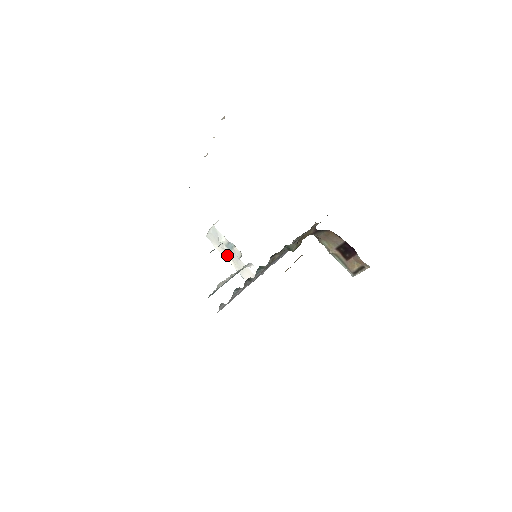
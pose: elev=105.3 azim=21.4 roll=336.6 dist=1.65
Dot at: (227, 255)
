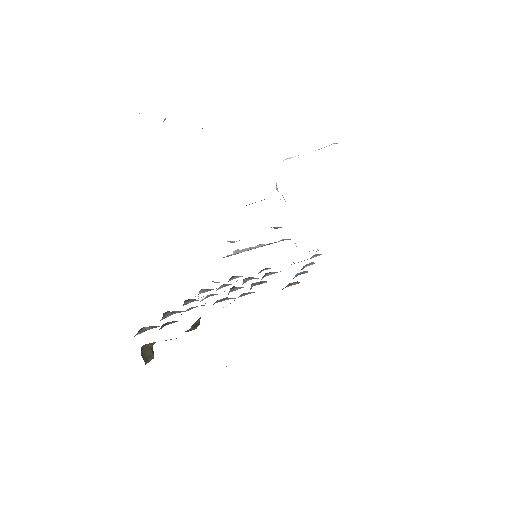
Dot at: occluded
